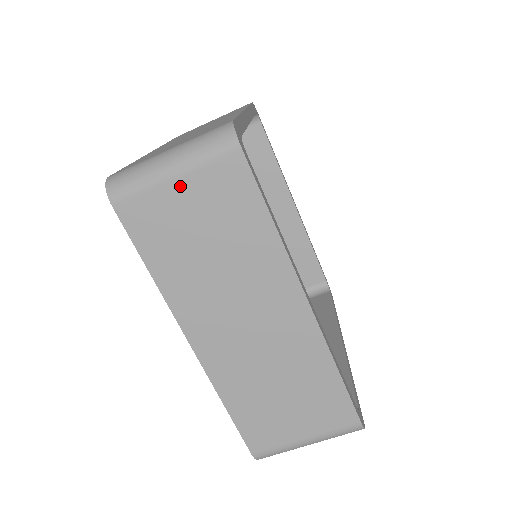
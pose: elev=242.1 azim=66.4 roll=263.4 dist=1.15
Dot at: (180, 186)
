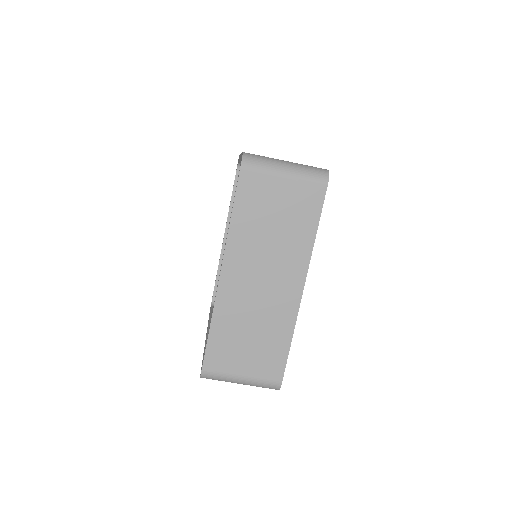
Dot at: (284, 183)
